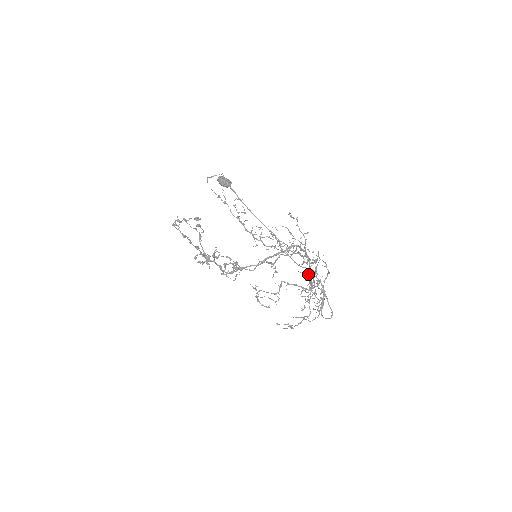
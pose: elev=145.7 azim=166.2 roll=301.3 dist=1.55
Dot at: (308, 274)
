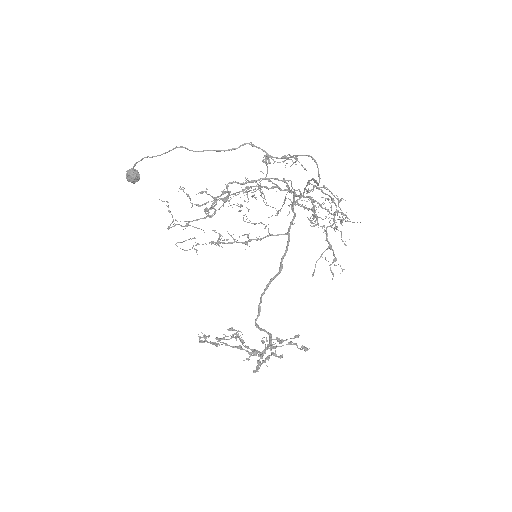
Dot at: occluded
